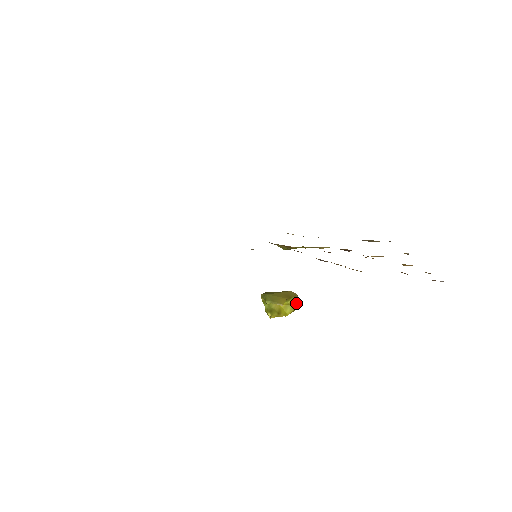
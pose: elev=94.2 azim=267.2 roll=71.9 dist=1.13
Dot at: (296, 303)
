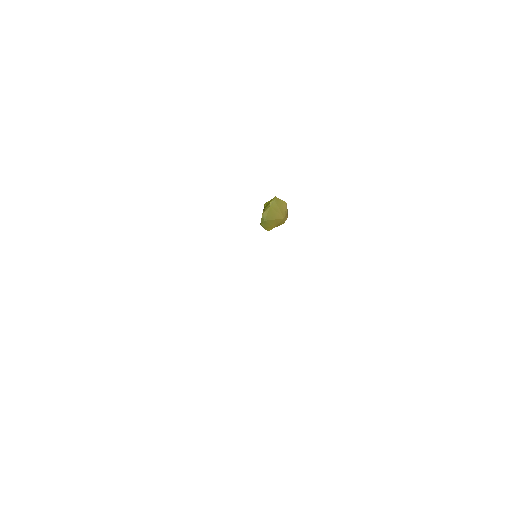
Dot at: occluded
